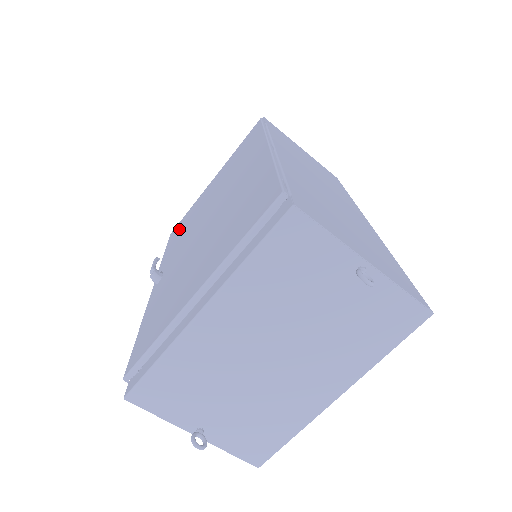
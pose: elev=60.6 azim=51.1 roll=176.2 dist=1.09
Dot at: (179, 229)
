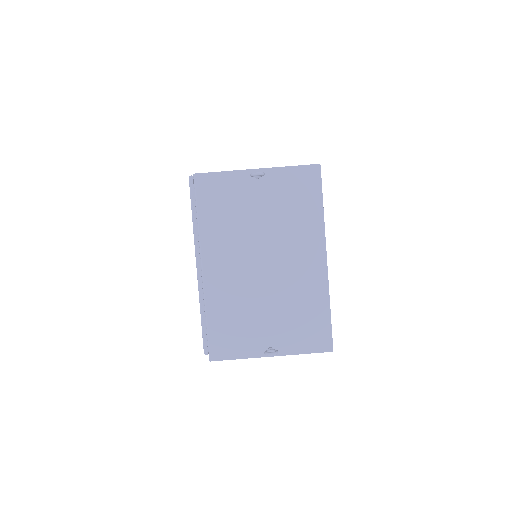
Dot at: occluded
